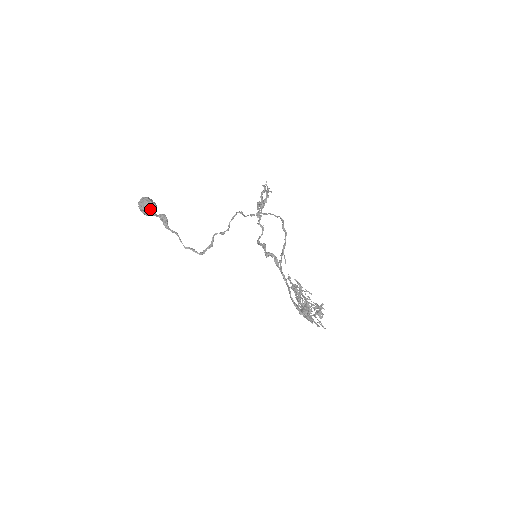
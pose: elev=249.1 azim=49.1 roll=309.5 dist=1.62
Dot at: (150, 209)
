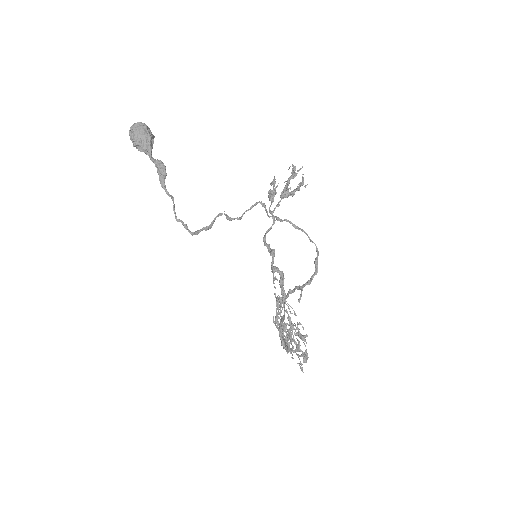
Dot at: (145, 145)
